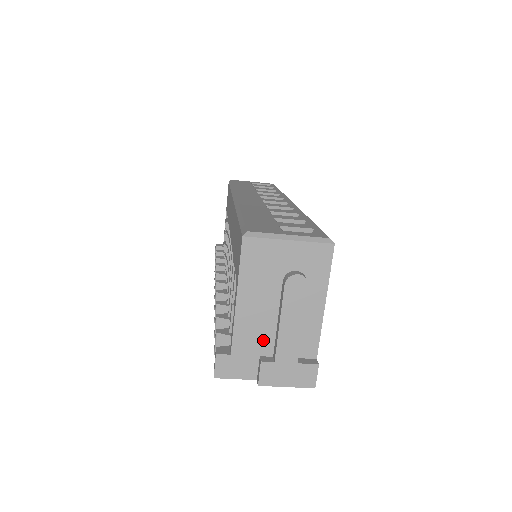
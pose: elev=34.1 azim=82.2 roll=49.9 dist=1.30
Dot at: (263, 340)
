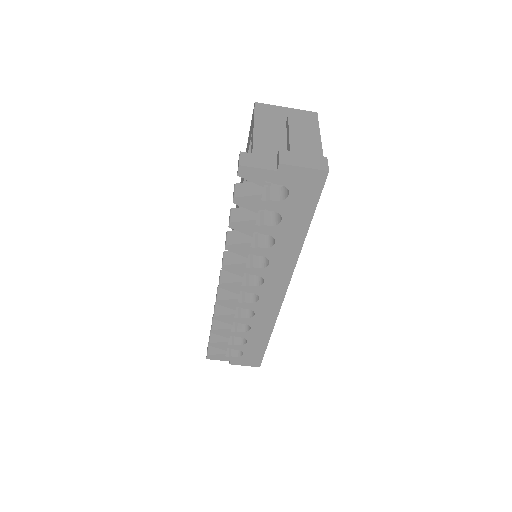
Dot at: (278, 149)
